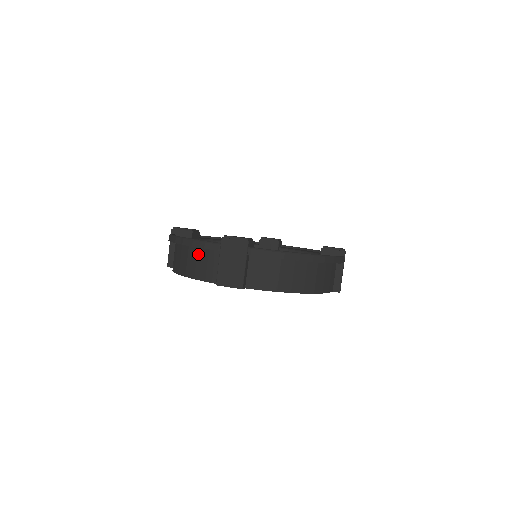
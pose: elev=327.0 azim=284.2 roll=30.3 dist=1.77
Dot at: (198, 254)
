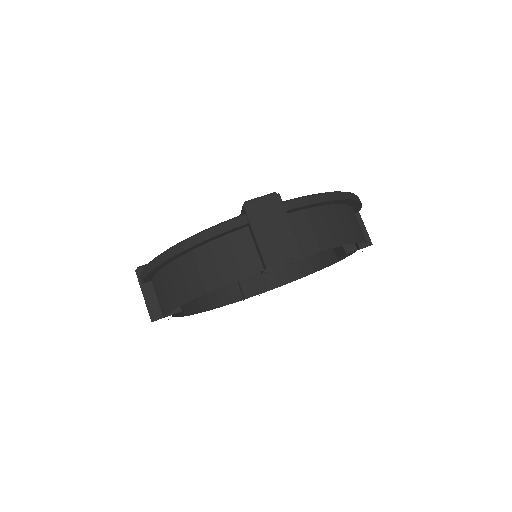
Dot at: (213, 251)
